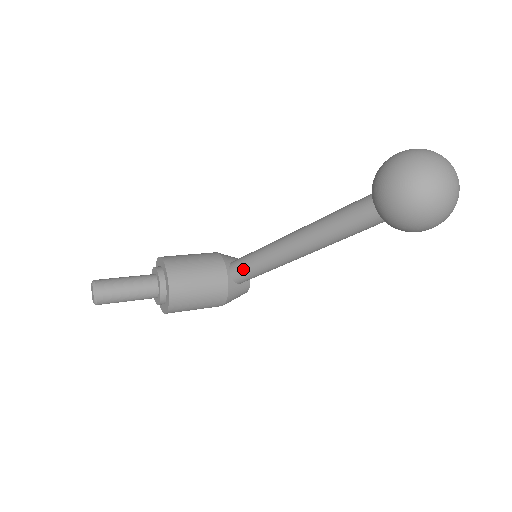
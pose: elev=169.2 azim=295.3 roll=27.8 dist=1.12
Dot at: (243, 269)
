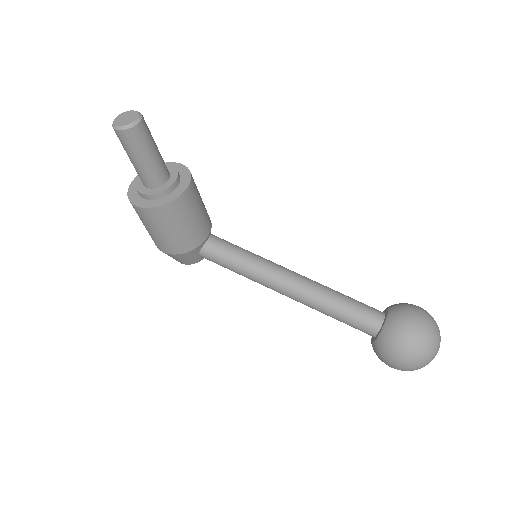
Dot at: (225, 250)
